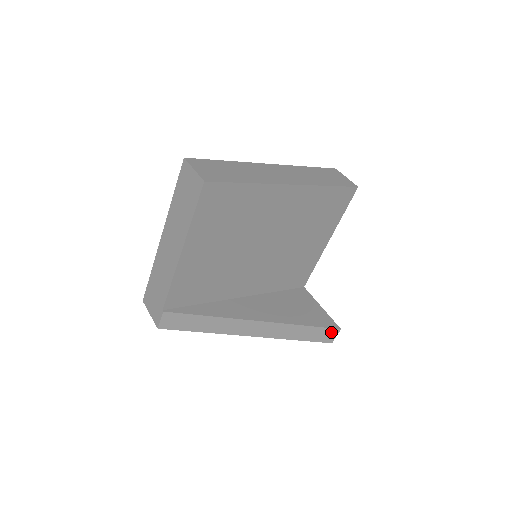
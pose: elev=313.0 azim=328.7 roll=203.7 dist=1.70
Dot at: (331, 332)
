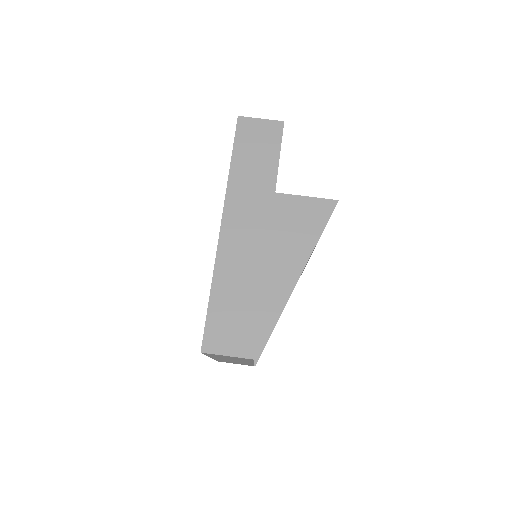
Dot at: occluded
